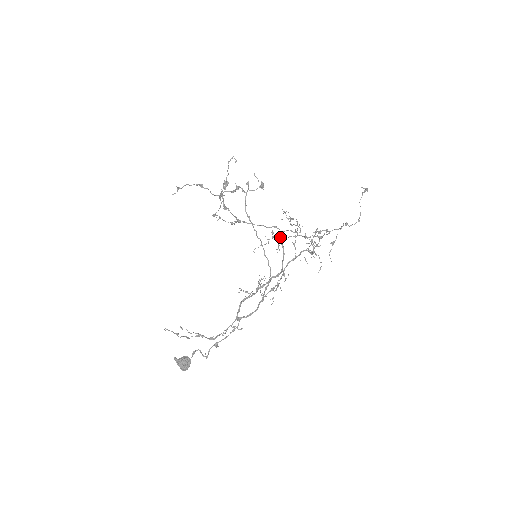
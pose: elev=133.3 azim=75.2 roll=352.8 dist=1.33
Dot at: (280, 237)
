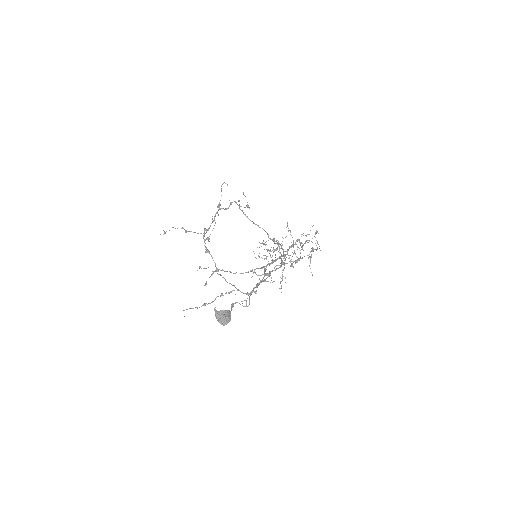
Dot at: (273, 239)
